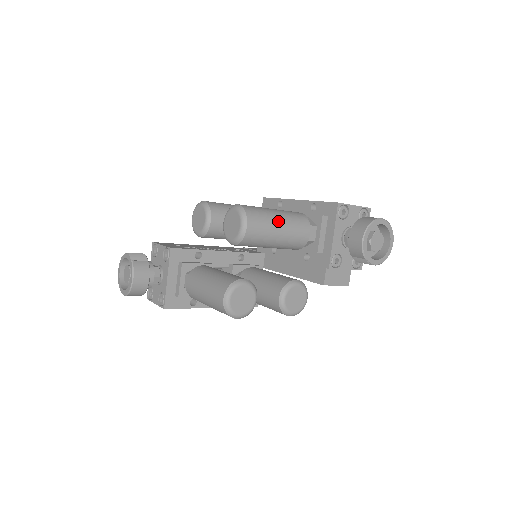
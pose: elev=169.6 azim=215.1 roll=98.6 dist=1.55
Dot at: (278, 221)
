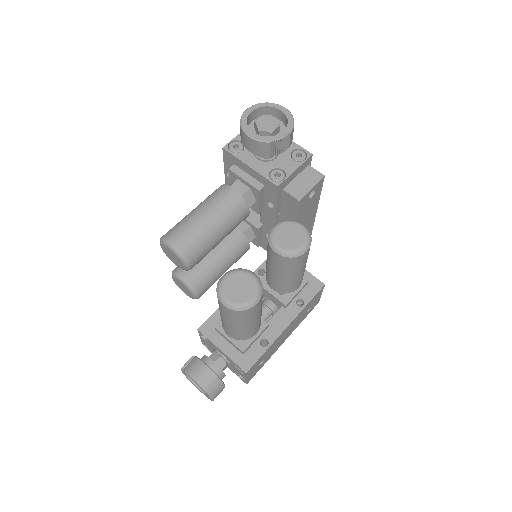
Dot at: (196, 213)
